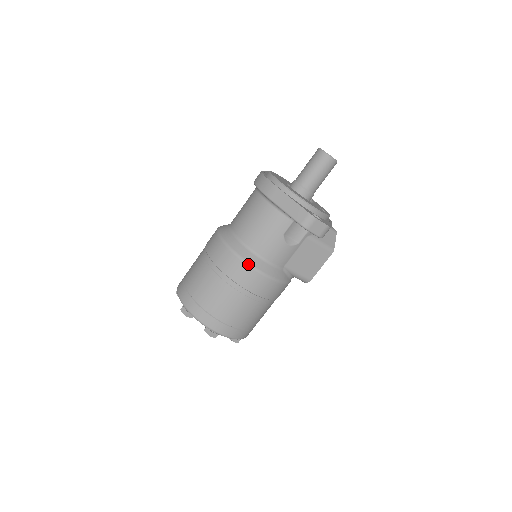
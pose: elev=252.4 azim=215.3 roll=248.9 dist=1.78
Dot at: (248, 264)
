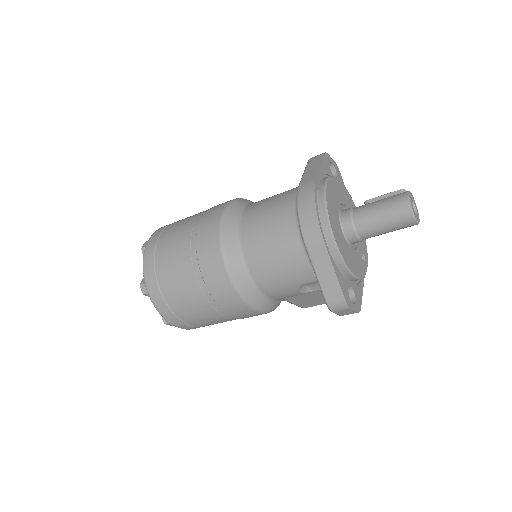
Dot at: (241, 297)
